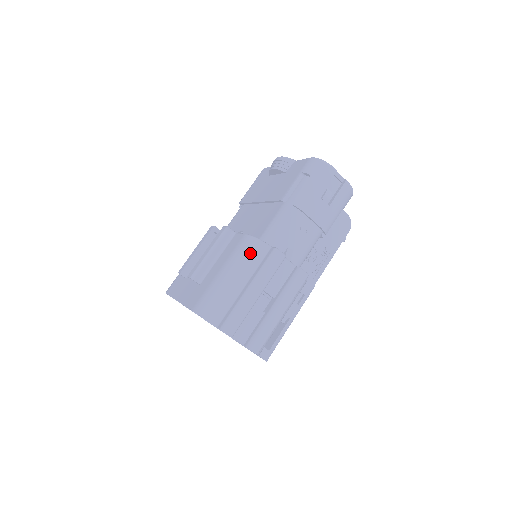
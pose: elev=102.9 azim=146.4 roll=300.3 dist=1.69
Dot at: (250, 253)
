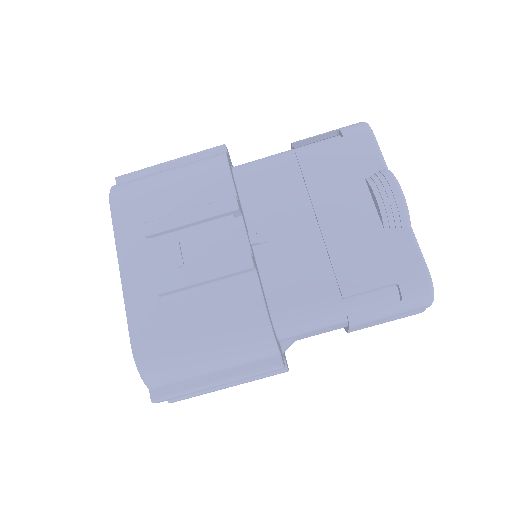
Dot at: (250, 347)
